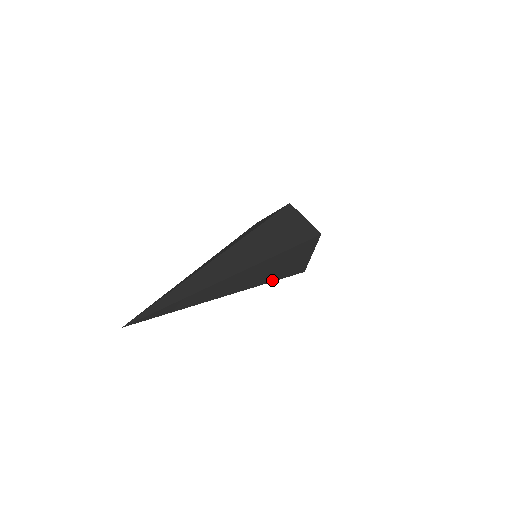
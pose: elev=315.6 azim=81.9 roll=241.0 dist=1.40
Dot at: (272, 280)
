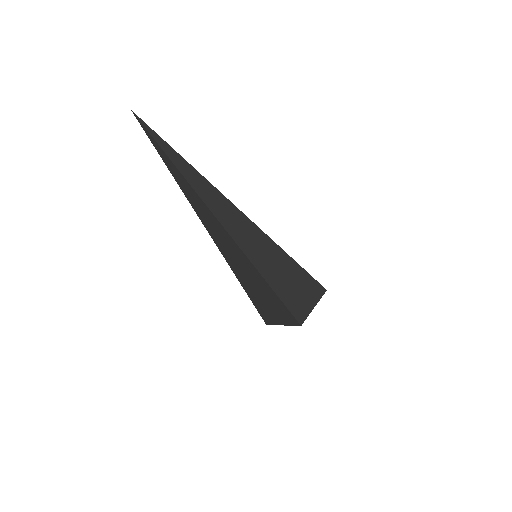
Dot at: (262, 274)
